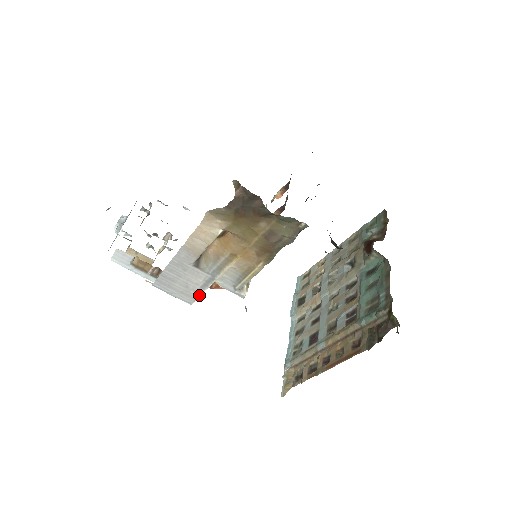
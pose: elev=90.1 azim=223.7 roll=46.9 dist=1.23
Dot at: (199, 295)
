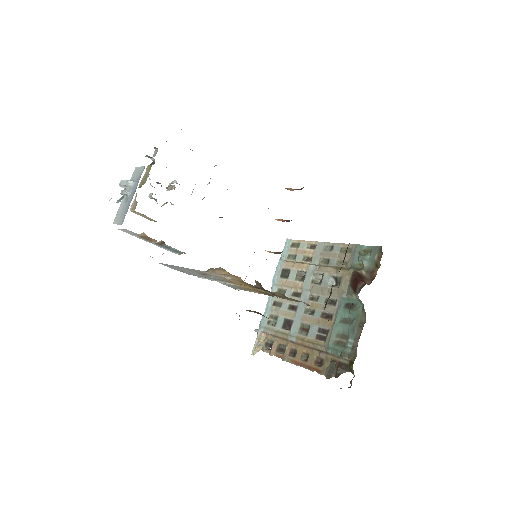
Dot at: (199, 277)
